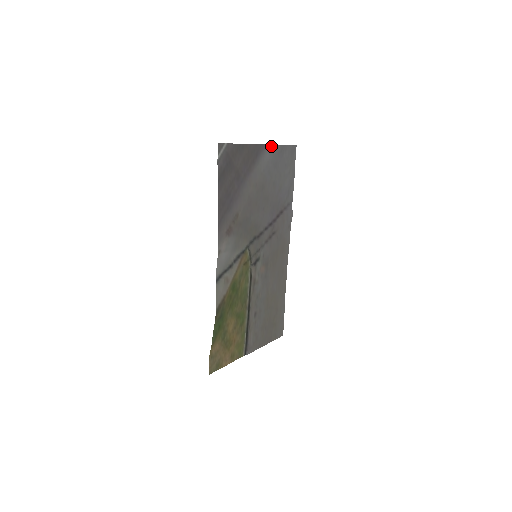
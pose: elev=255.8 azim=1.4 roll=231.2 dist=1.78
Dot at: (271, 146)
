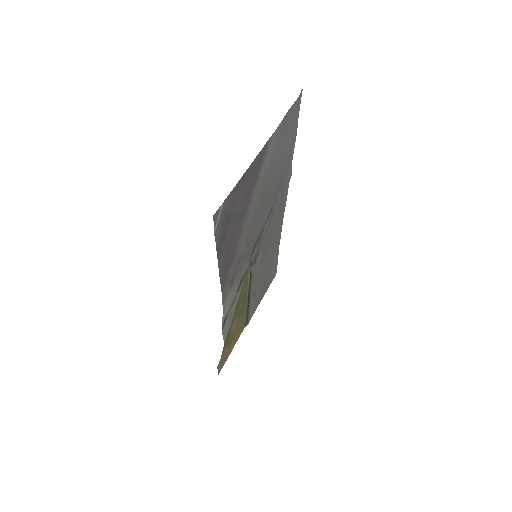
Dot at: (275, 131)
